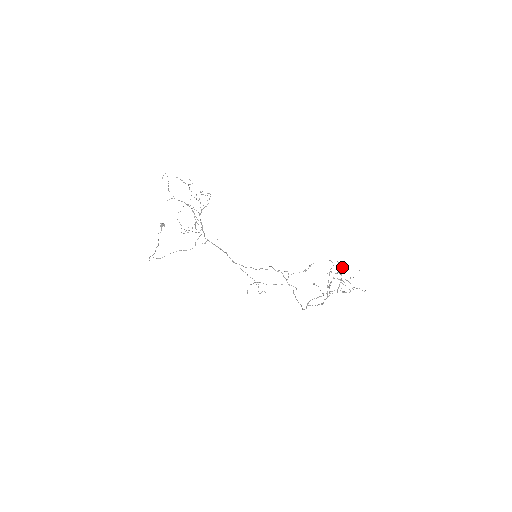
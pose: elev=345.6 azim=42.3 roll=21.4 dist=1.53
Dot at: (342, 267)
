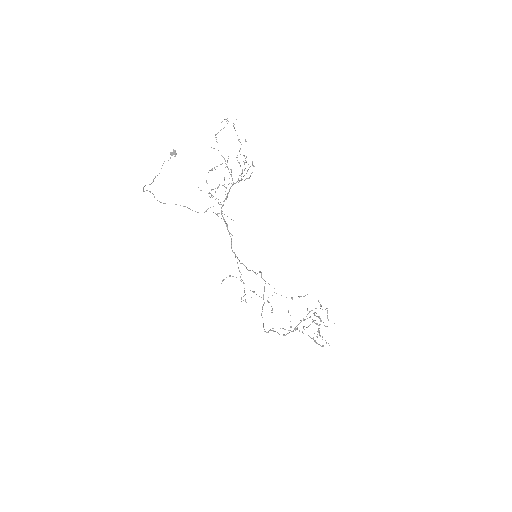
Dot at: occluded
